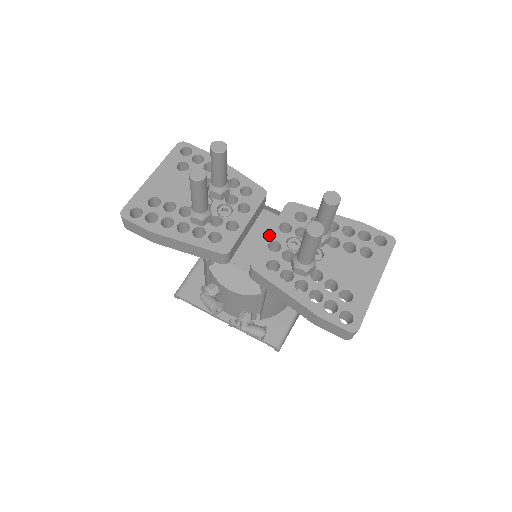
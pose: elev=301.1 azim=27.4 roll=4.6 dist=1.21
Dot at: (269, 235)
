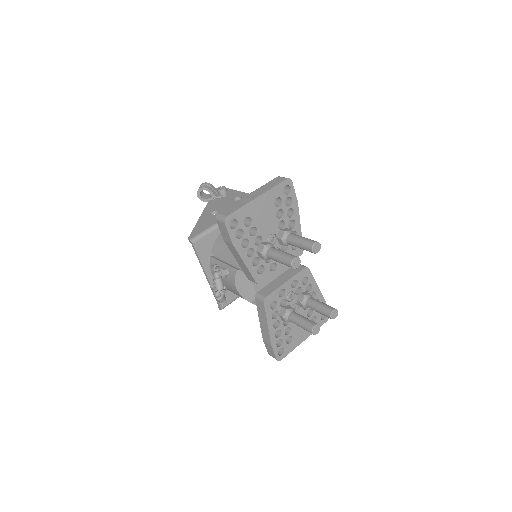
Dot at: (285, 284)
